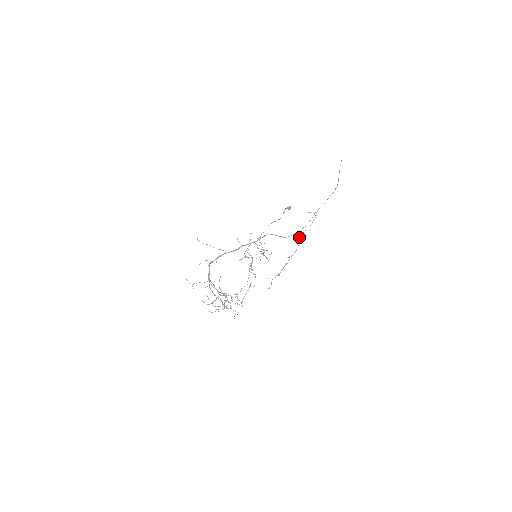
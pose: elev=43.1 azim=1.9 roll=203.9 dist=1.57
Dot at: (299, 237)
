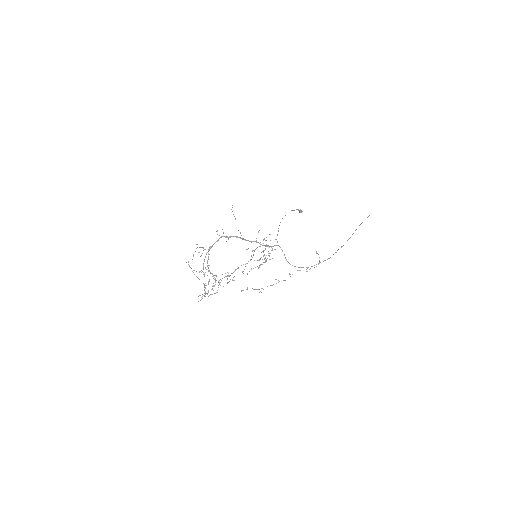
Dot at: occluded
